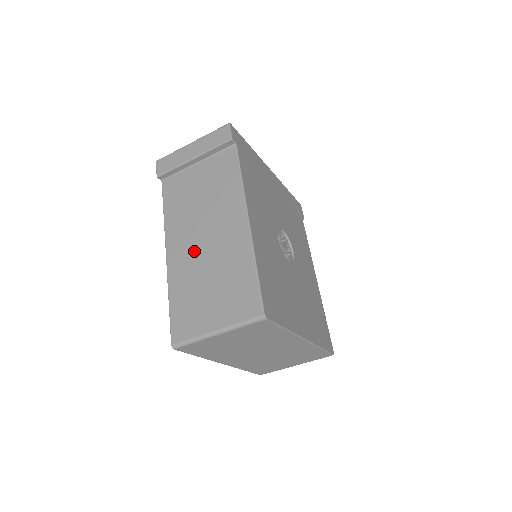
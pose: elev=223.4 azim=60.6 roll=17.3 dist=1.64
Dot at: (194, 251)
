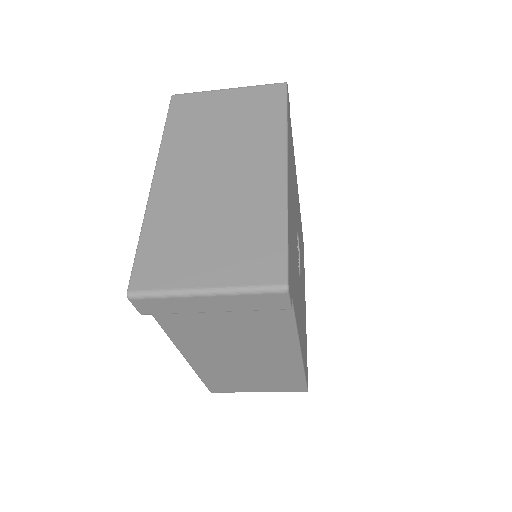
Dot at: (227, 361)
